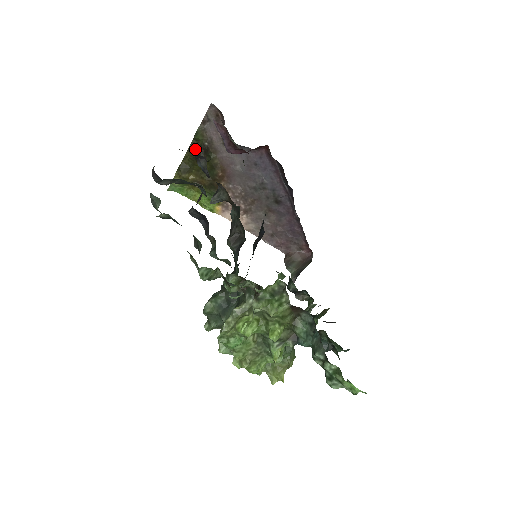
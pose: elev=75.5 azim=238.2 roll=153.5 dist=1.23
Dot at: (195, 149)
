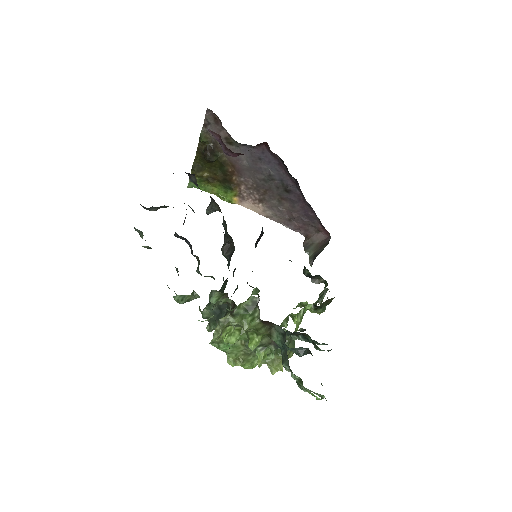
Dot at: (202, 150)
